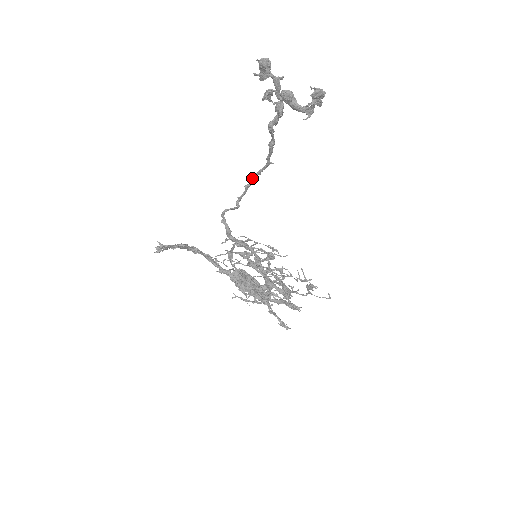
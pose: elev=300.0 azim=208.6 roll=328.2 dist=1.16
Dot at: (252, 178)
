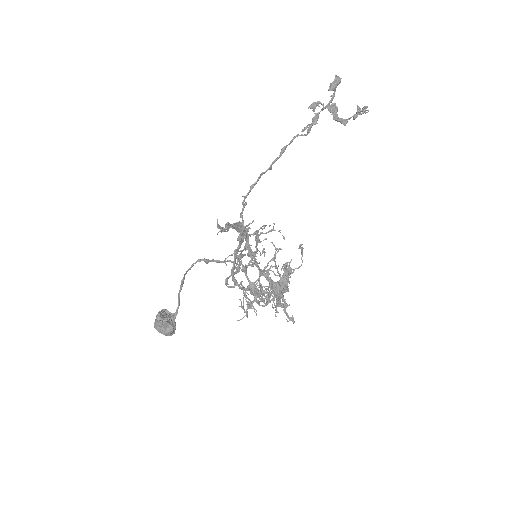
Dot at: (258, 179)
